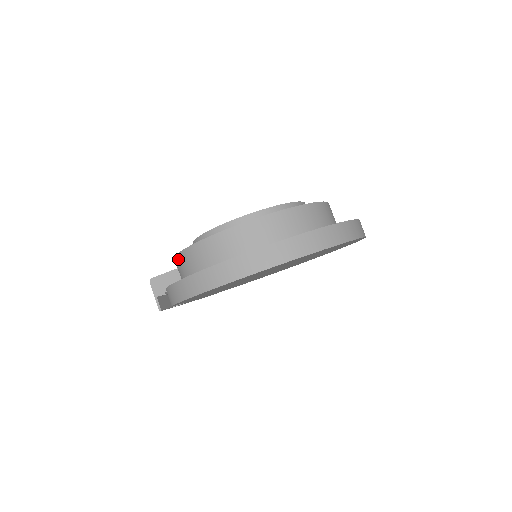
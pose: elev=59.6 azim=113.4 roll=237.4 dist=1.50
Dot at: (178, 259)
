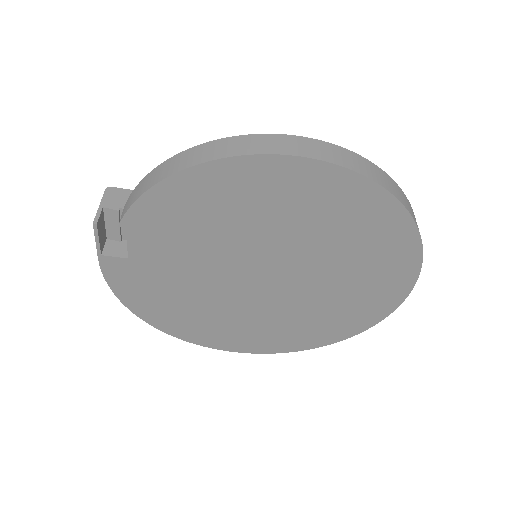
Dot at: occluded
